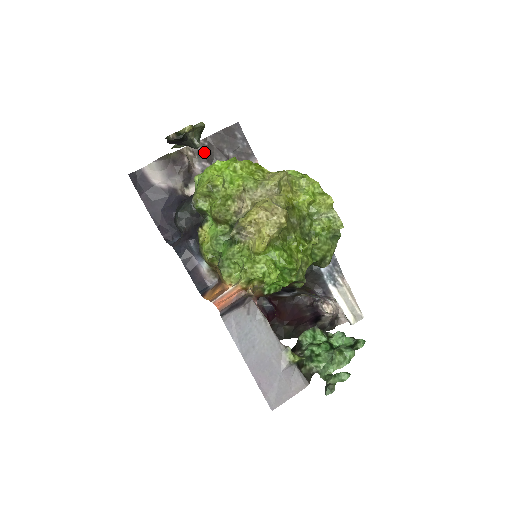
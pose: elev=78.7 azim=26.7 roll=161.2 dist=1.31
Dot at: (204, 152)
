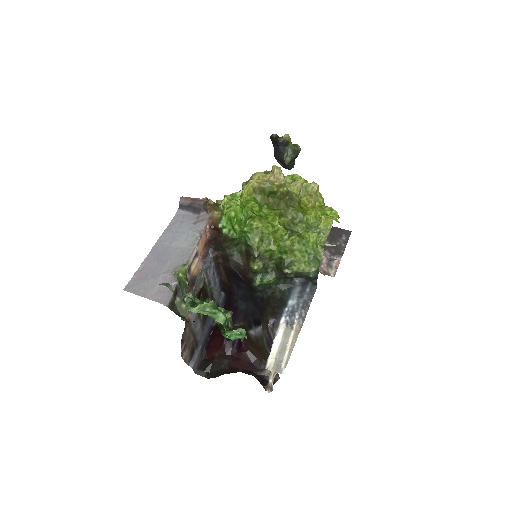
Dot at: occluded
